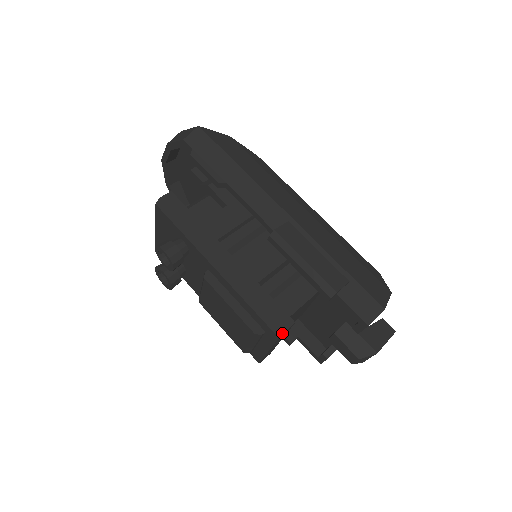
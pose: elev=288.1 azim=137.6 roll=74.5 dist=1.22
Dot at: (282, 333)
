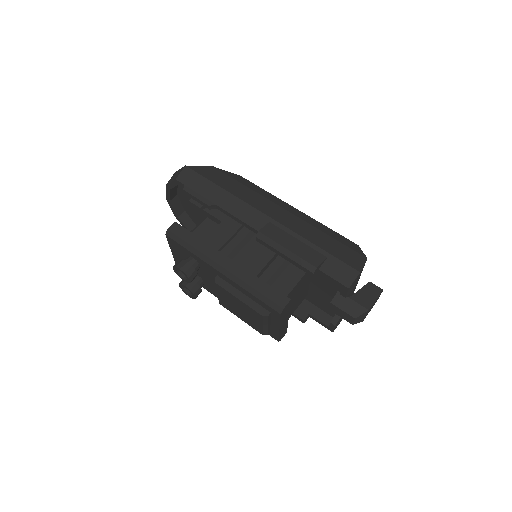
Dot at: (282, 310)
